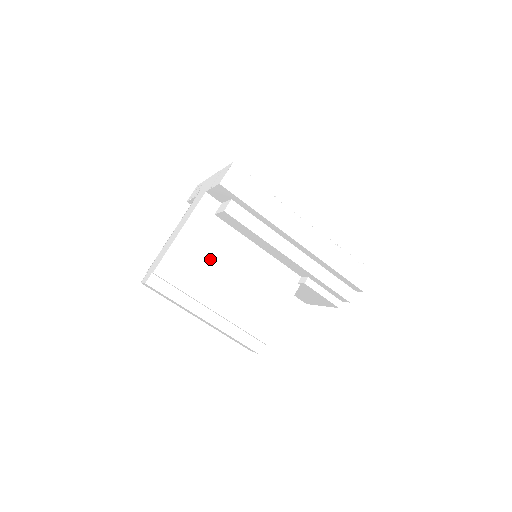
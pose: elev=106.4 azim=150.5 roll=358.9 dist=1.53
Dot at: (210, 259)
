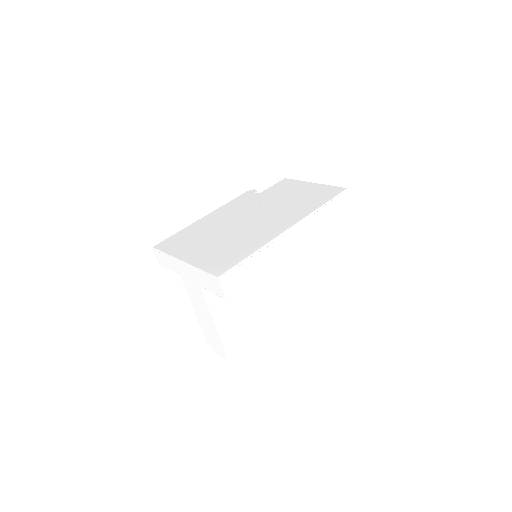
Dot at: (244, 307)
